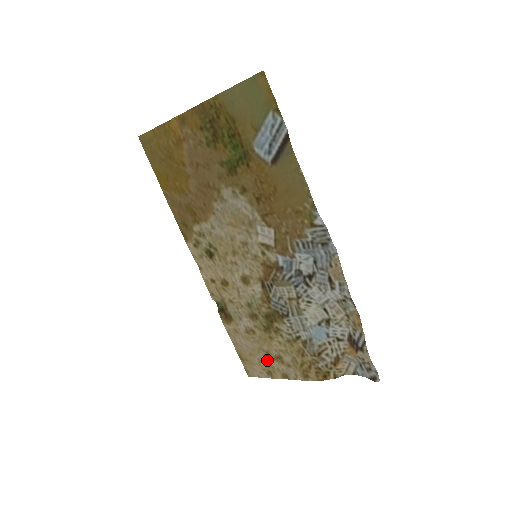
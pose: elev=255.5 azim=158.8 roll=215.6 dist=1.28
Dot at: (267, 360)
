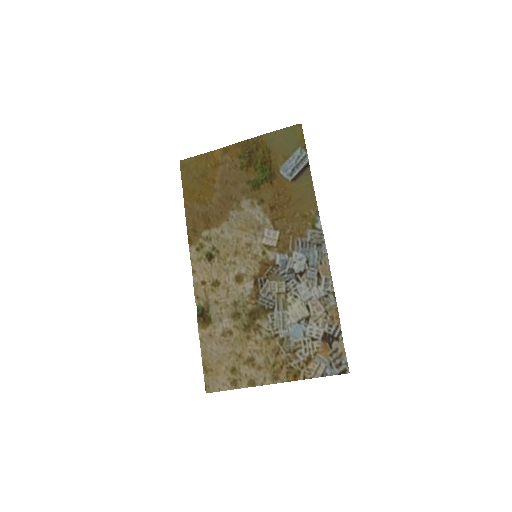
Dot at: (236, 365)
